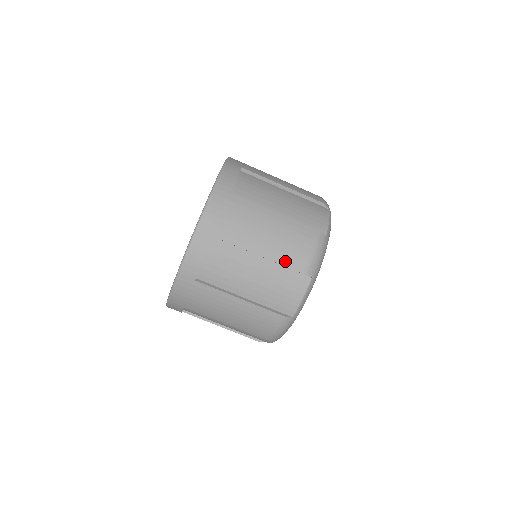
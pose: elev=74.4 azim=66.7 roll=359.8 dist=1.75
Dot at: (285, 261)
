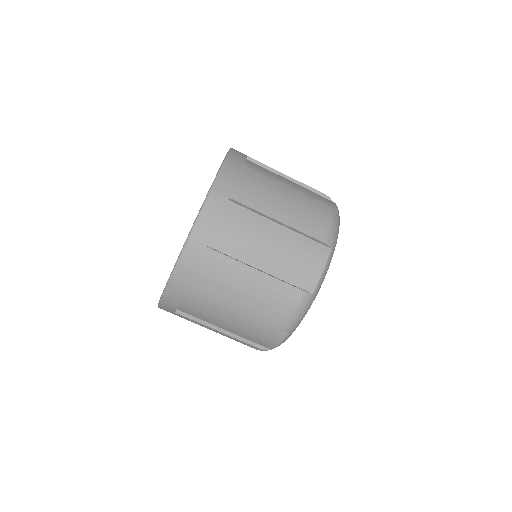
Dot at: (304, 228)
